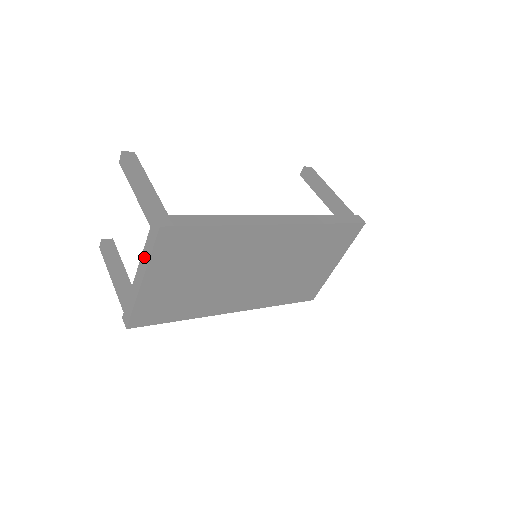
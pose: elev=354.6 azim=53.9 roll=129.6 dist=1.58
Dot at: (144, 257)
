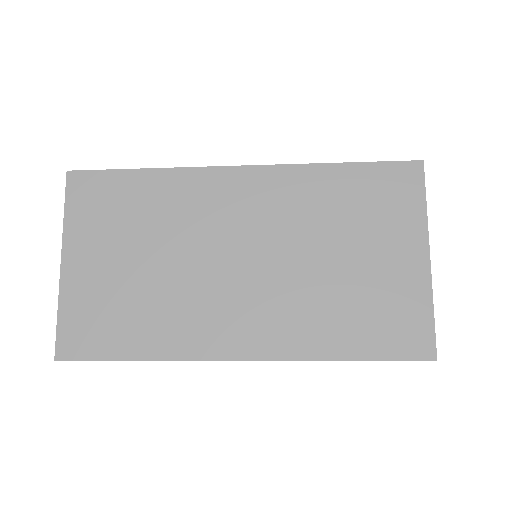
Dot at: occluded
